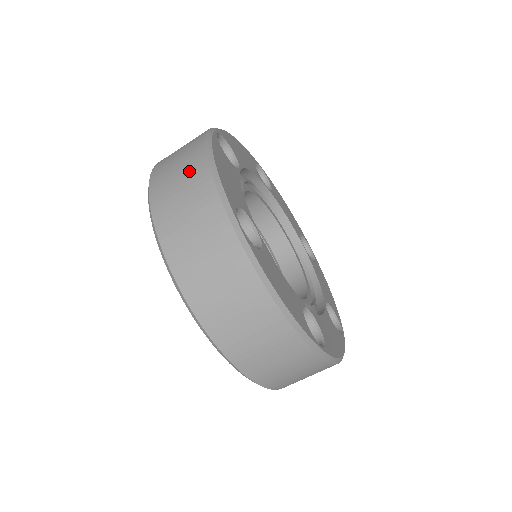
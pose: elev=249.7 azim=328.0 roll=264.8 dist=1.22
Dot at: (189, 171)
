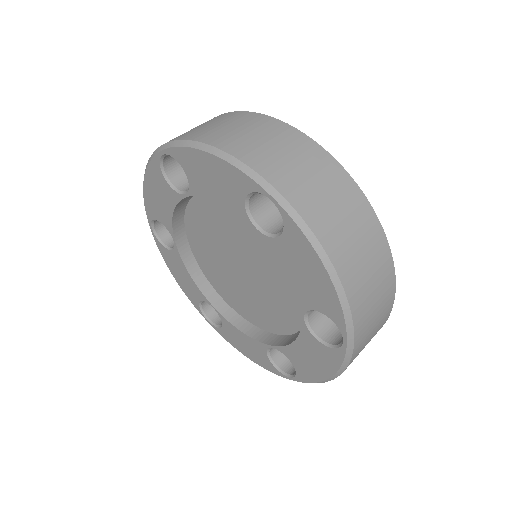
Dot at: (250, 123)
